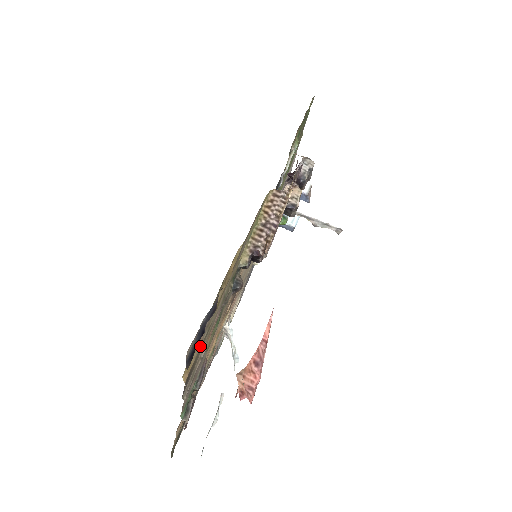
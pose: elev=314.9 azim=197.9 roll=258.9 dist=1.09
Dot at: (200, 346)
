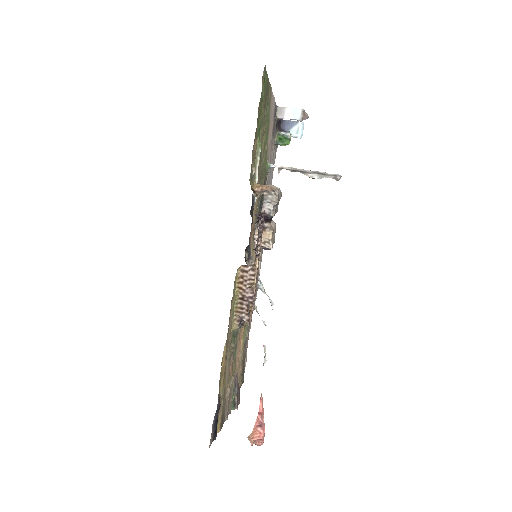
Dot at: (221, 410)
